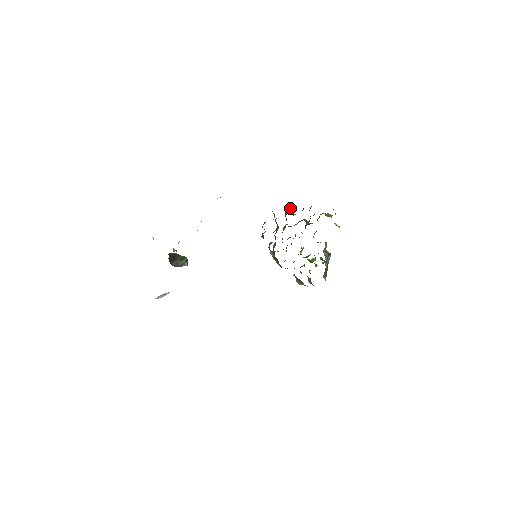
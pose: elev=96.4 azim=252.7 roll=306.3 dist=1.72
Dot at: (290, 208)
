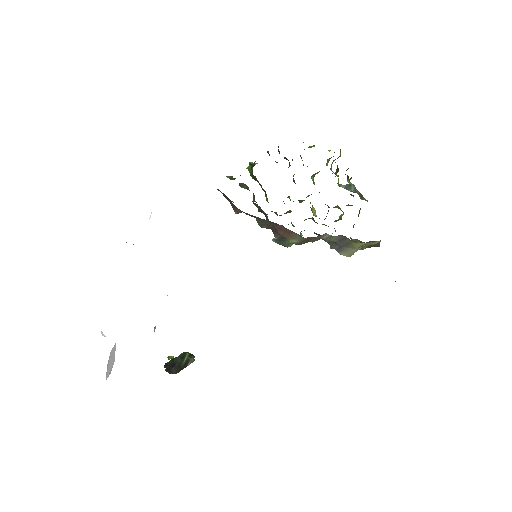
Dot at: (250, 162)
